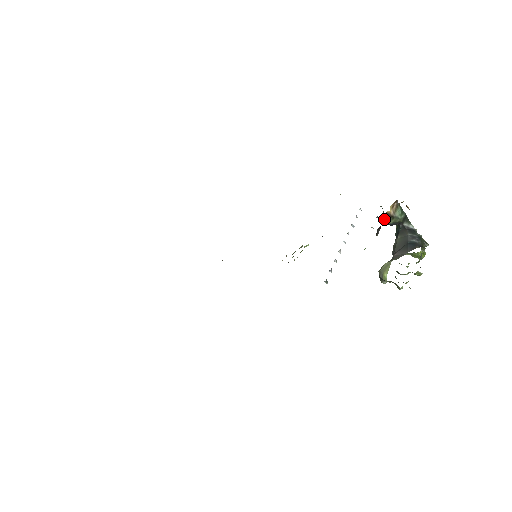
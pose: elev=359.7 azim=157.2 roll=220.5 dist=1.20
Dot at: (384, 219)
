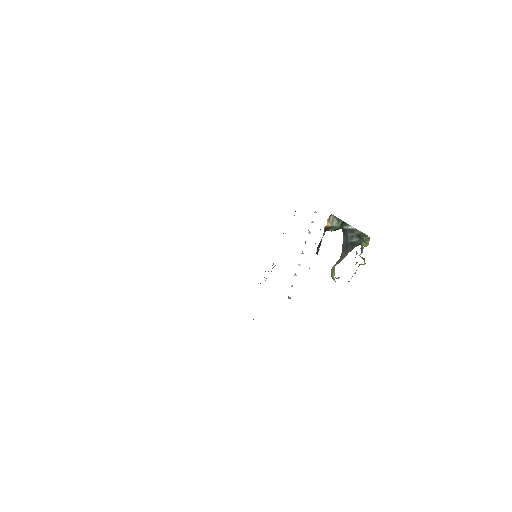
Dot at: (325, 231)
